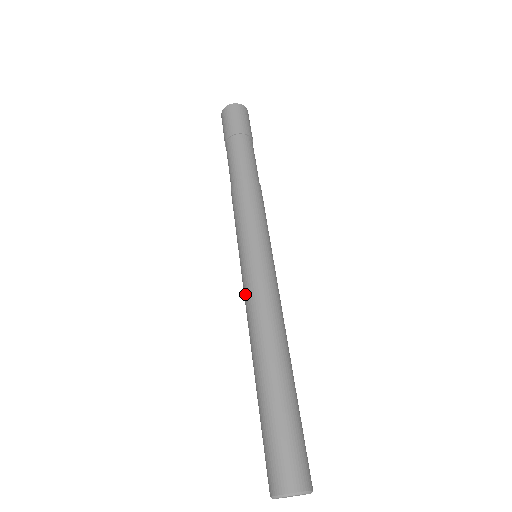
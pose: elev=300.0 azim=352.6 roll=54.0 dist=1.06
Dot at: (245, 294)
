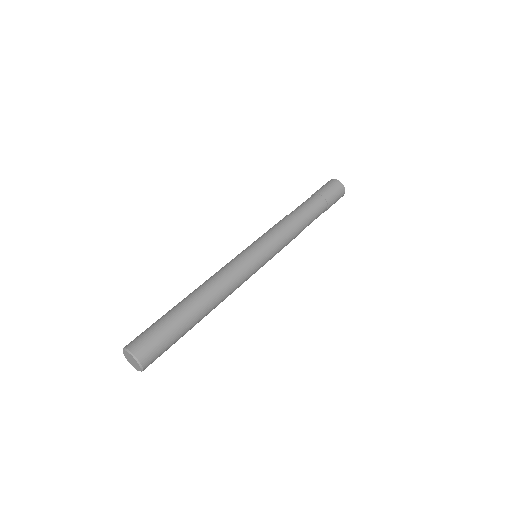
Dot at: (229, 263)
